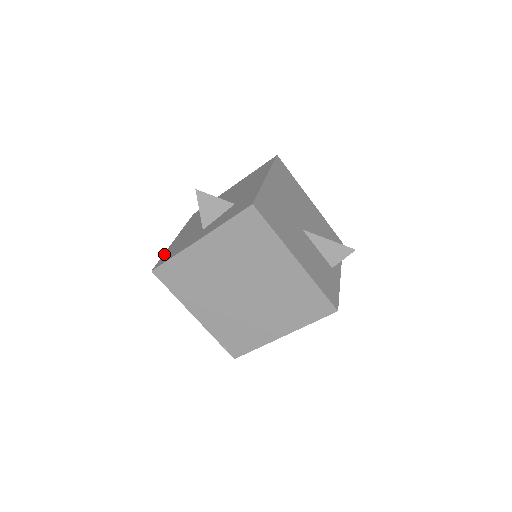
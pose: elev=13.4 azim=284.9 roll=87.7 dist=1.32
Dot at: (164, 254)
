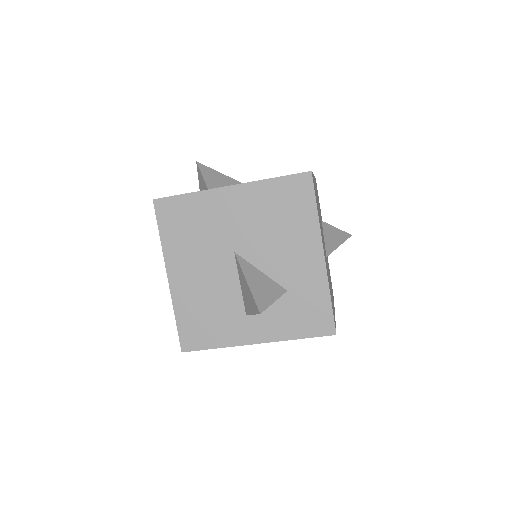
Dot at: (178, 318)
